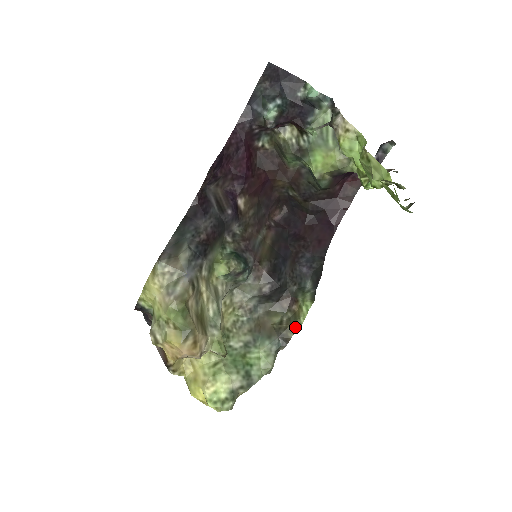
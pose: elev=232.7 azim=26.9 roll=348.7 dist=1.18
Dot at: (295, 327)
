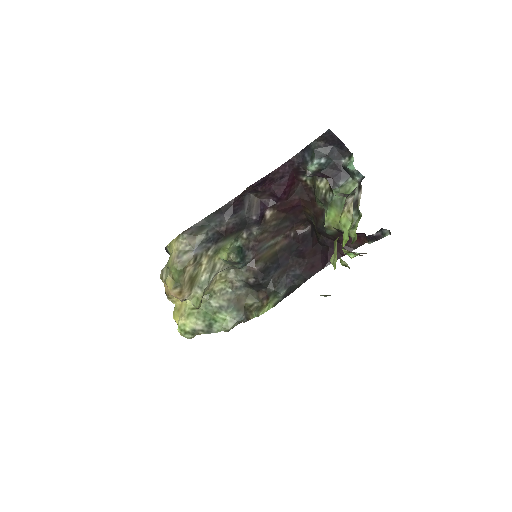
Dot at: (256, 315)
